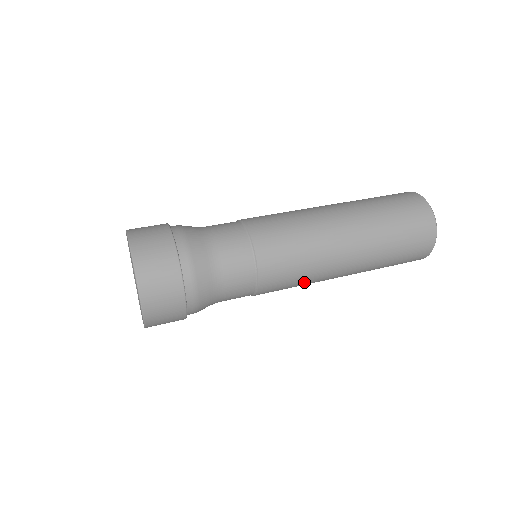
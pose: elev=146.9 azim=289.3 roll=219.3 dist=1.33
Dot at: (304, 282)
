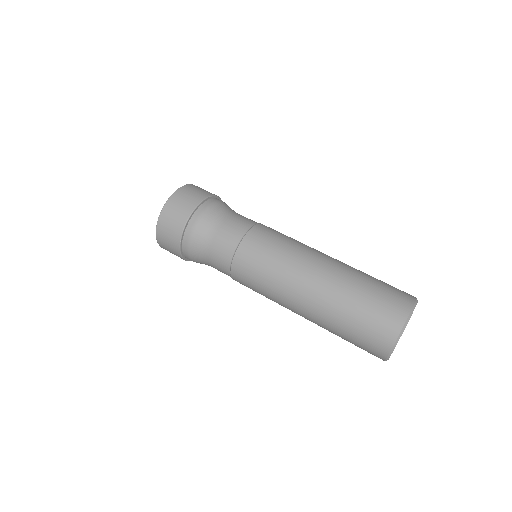
Dot at: (267, 293)
